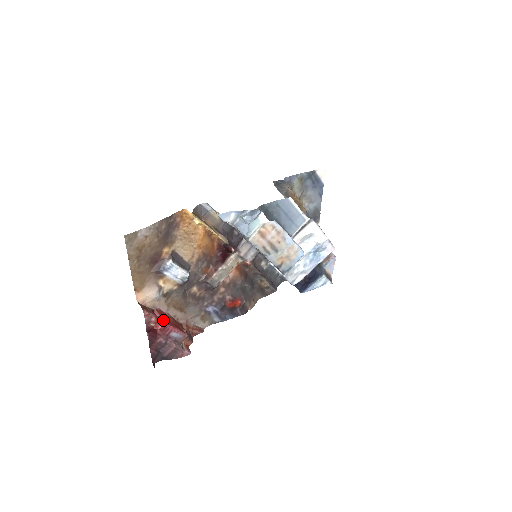
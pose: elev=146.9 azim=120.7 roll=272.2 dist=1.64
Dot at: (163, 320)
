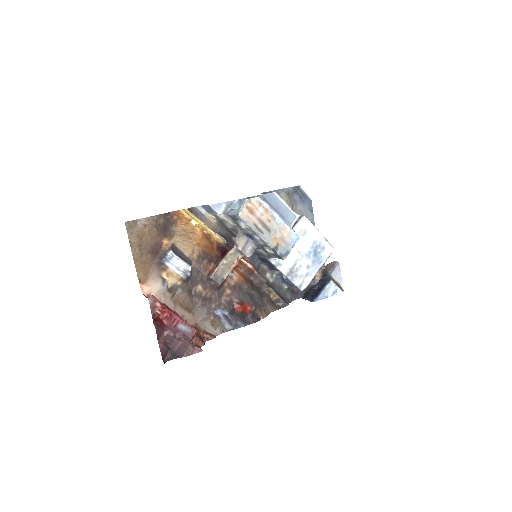
Dot at: (169, 309)
